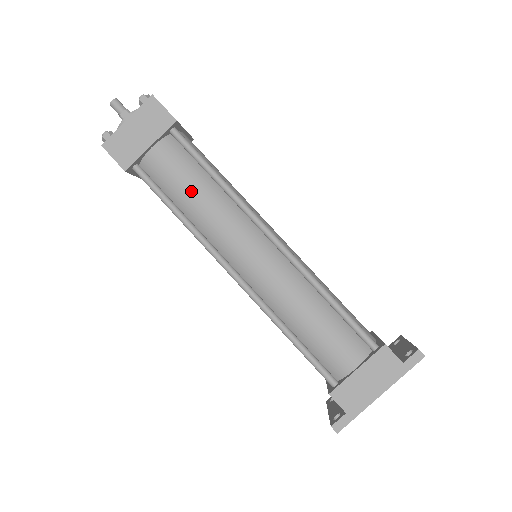
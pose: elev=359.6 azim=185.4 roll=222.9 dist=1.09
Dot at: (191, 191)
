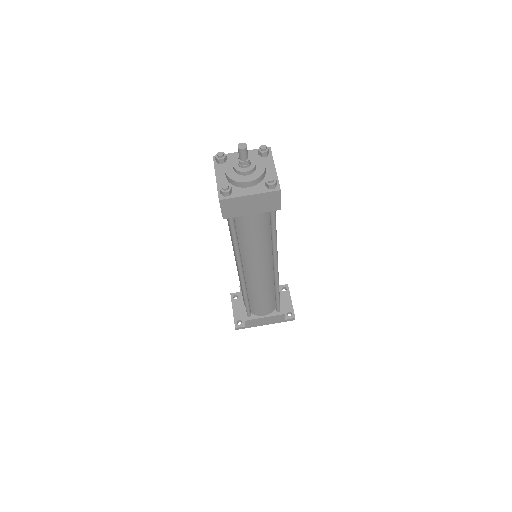
Dot at: (254, 240)
